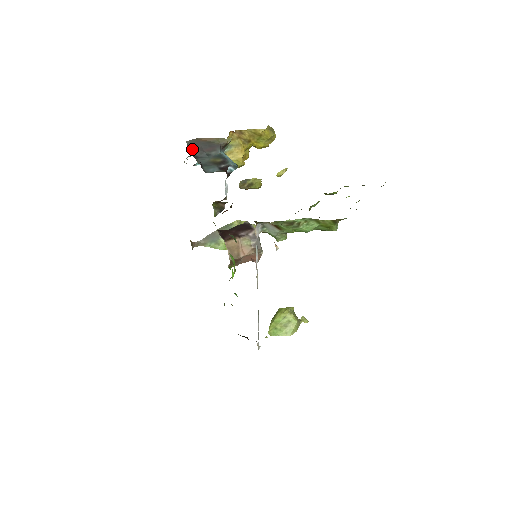
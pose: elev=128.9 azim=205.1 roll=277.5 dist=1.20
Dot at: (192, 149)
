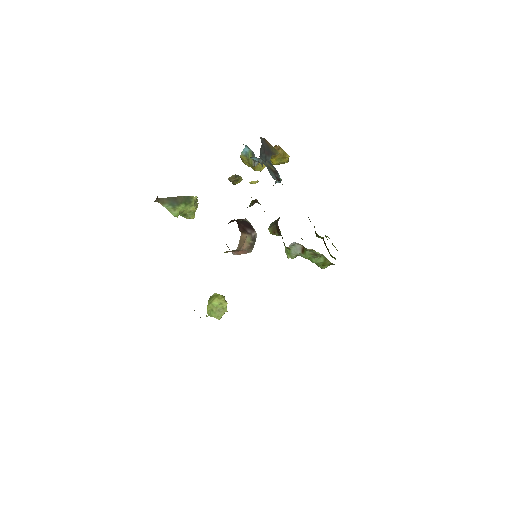
Dot at: (262, 147)
